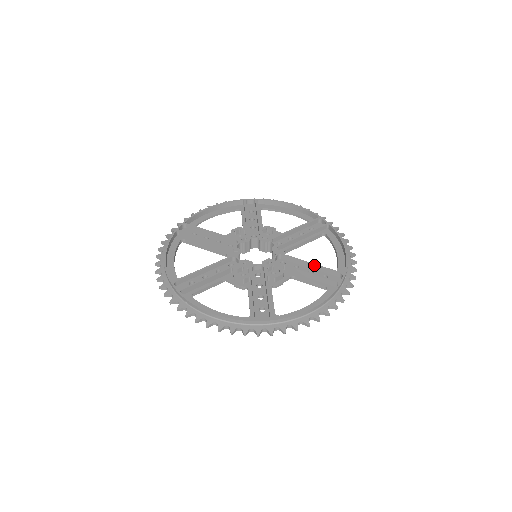
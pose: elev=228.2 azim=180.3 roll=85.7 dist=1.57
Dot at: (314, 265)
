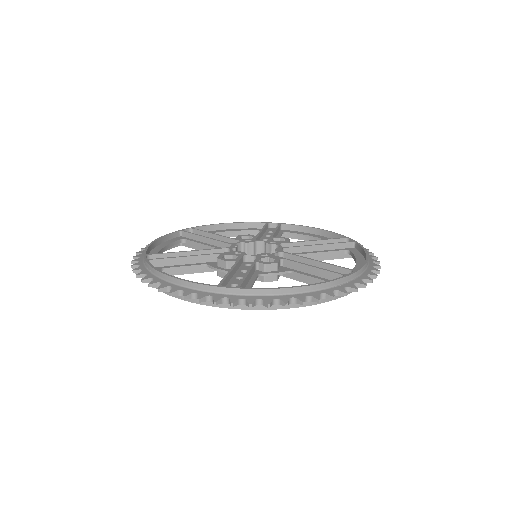
Dot at: (320, 262)
